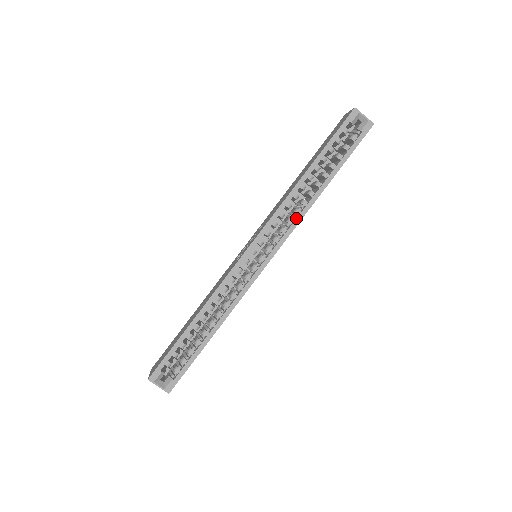
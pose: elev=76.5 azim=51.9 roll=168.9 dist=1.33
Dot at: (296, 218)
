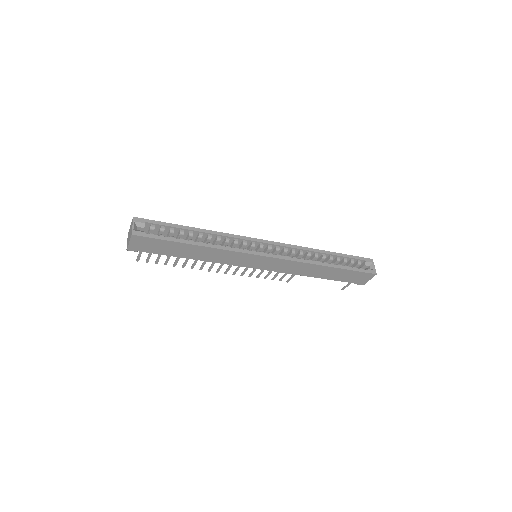
Dot at: (300, 259)
